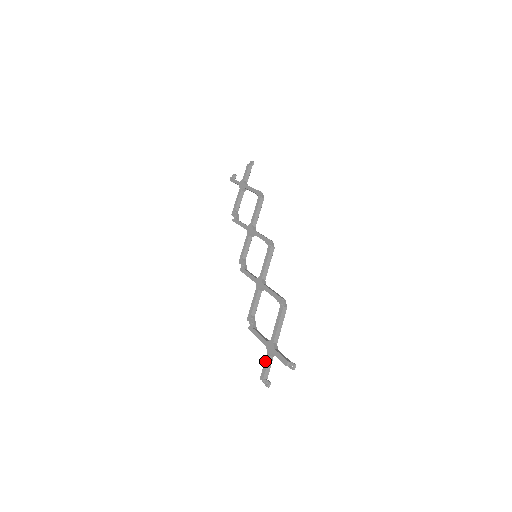
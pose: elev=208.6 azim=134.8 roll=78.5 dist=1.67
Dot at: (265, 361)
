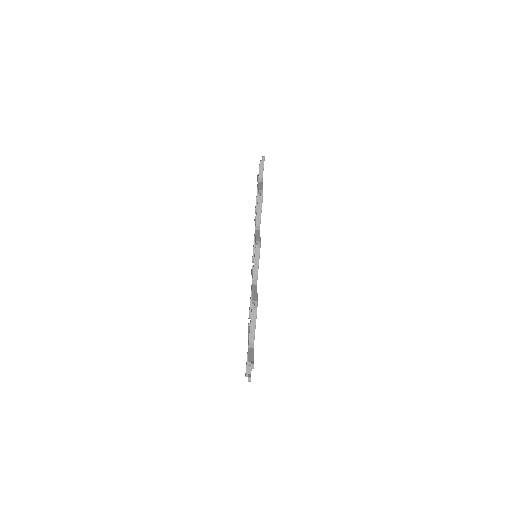
Dot at: occluded
